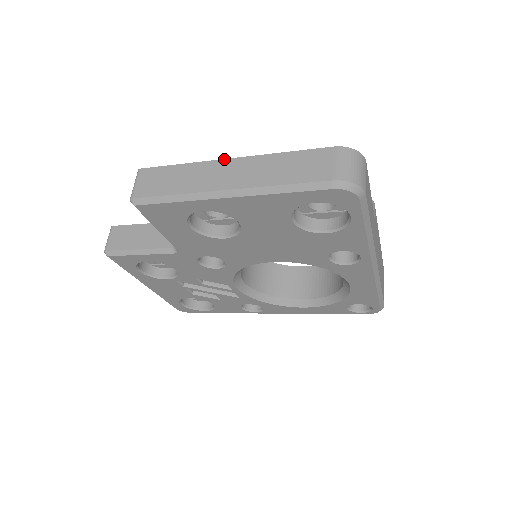
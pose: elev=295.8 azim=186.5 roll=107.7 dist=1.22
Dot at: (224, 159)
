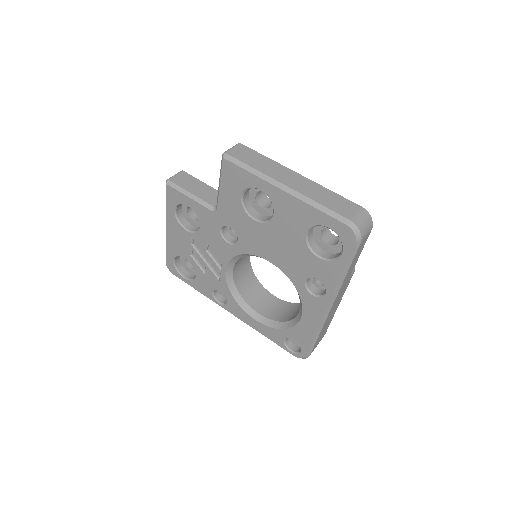
Dot at: (294, 171)
